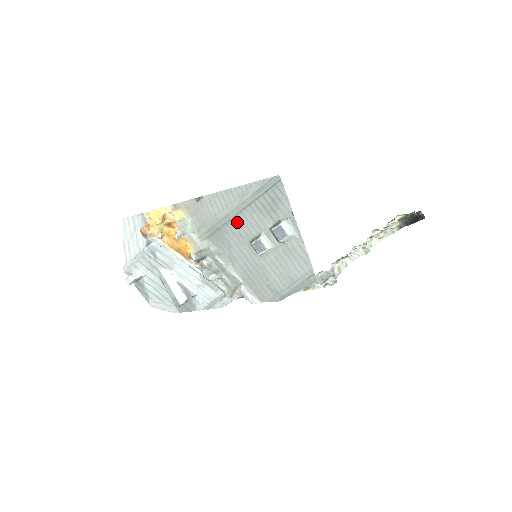
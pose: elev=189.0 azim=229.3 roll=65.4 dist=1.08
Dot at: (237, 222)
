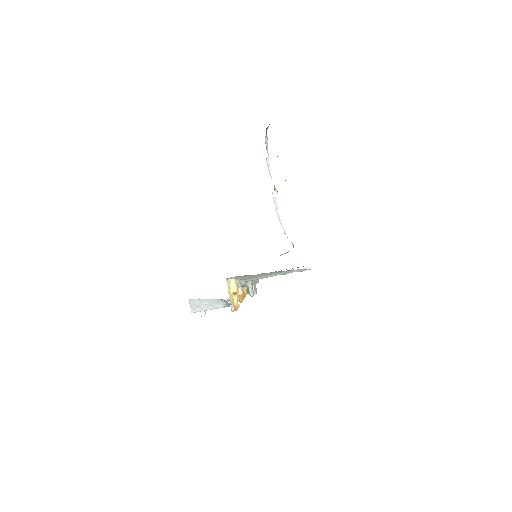
Dot at: occluded
